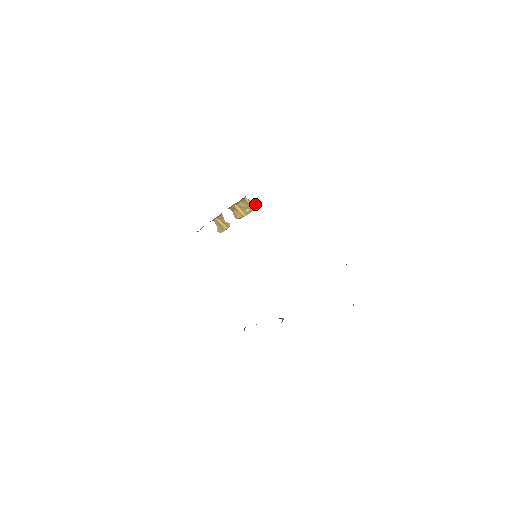
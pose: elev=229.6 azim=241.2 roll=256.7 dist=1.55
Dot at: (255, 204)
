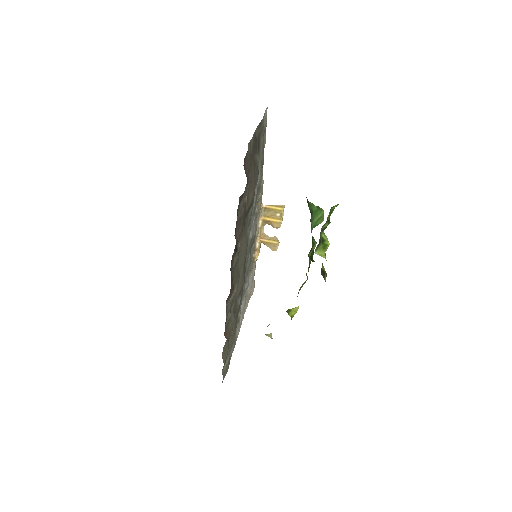
Dot at: (279, 205)
